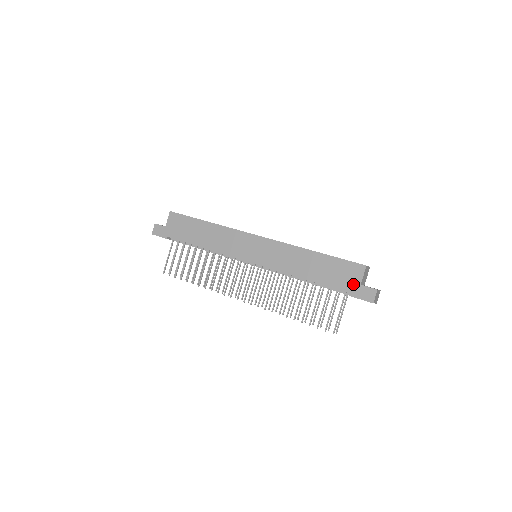
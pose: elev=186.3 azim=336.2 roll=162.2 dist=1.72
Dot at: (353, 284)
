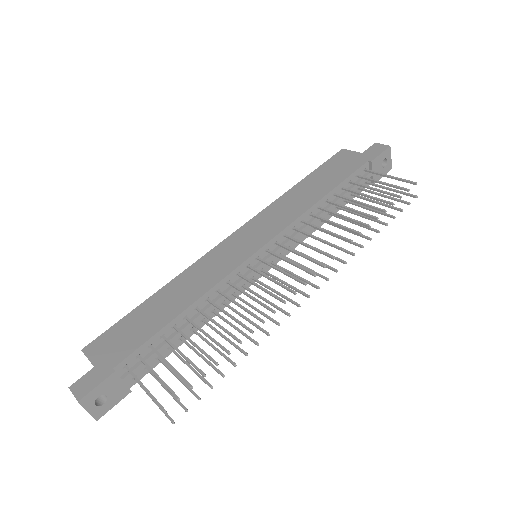
Dot at: (358, 158)
